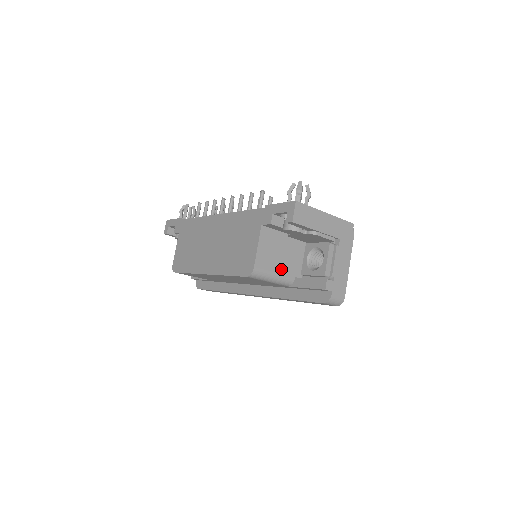
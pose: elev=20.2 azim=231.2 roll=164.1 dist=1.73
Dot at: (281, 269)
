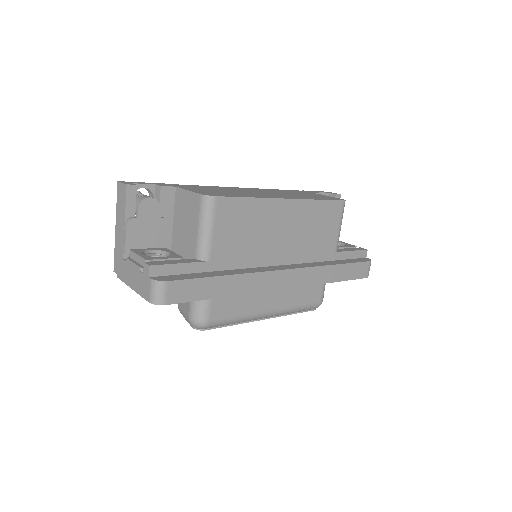
Dot at: occluded
